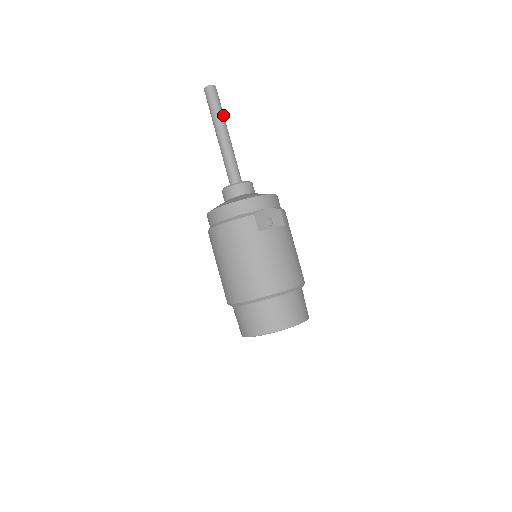
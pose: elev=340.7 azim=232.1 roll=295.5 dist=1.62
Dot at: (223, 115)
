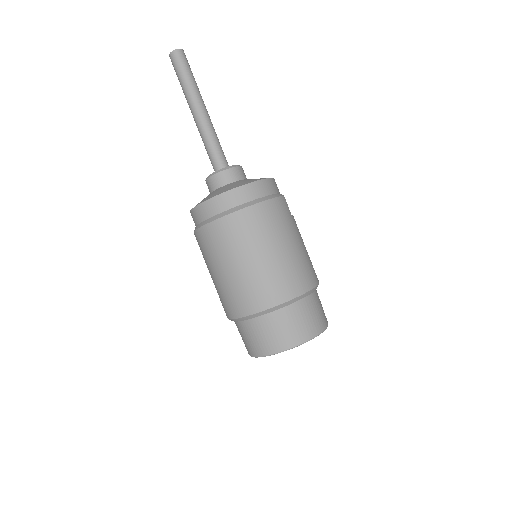
Dot at: occluded
